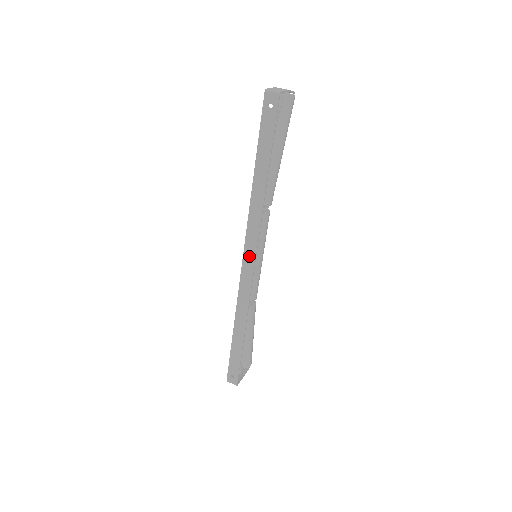
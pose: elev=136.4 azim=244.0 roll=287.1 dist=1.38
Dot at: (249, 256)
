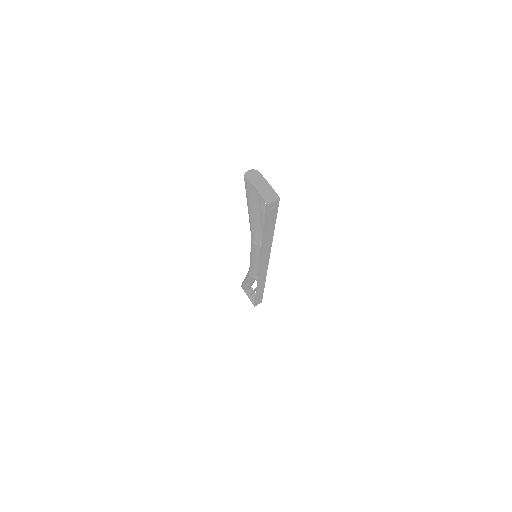
Dot at: (264, 265)
